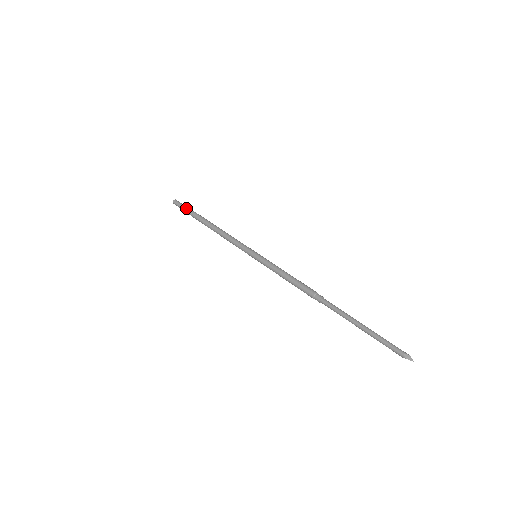
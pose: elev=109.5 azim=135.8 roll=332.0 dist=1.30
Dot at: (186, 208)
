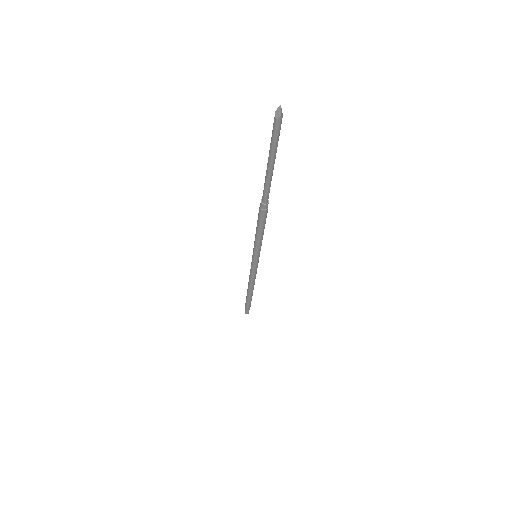
Dot at: occluded
